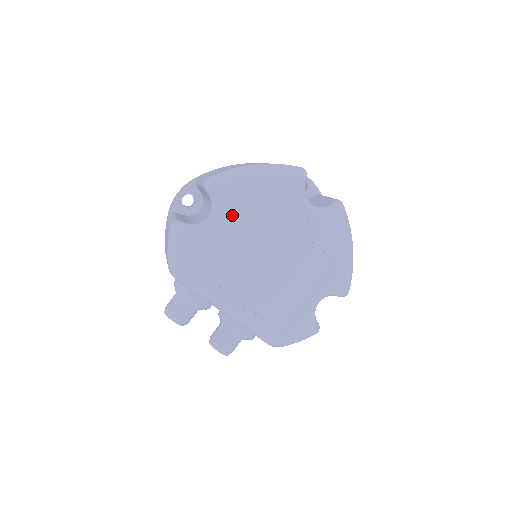
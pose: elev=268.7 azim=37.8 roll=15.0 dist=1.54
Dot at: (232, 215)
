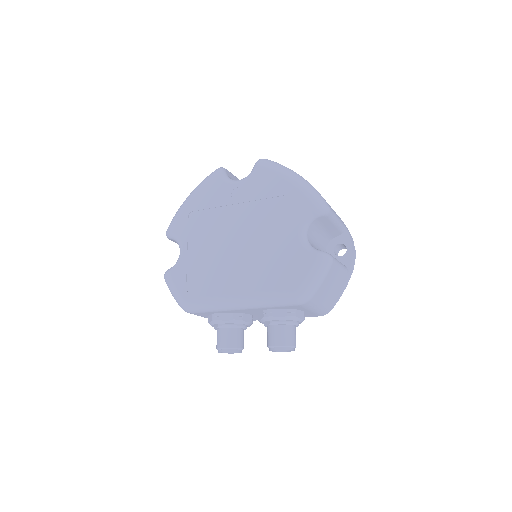
Dot at: (191, 236)
